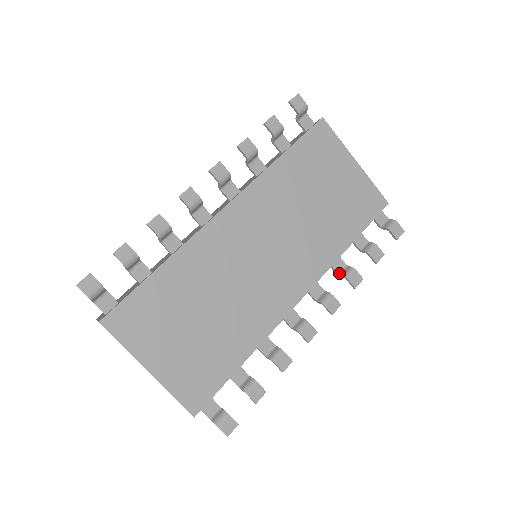
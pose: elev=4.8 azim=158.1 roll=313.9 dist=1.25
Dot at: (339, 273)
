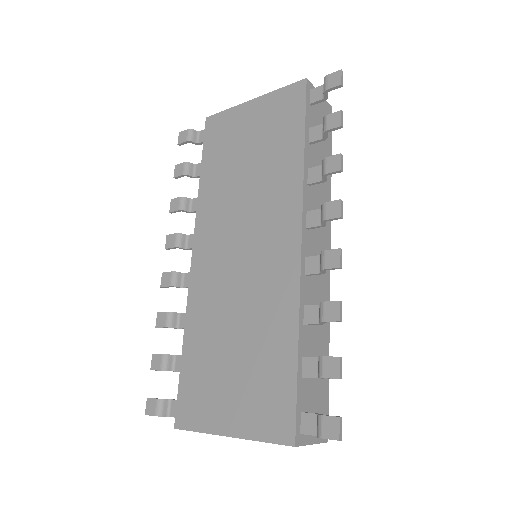
Dot at: (322, 179)
